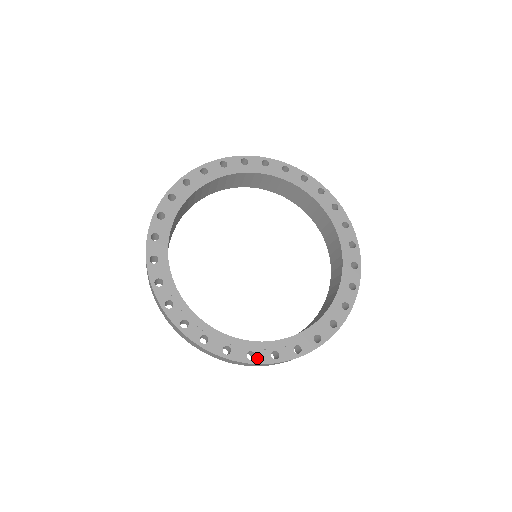
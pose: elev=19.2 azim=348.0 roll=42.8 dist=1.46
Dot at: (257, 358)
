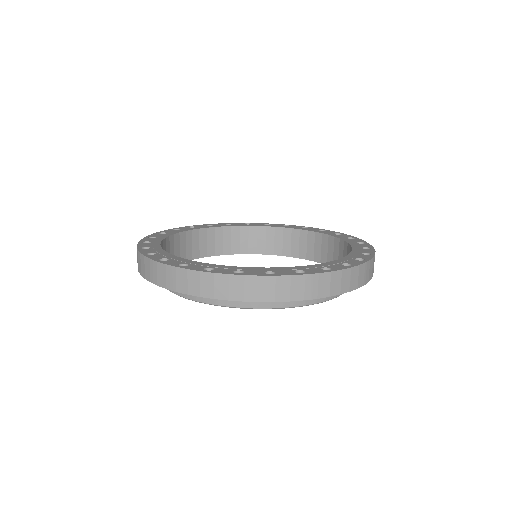
Dot at: (334, 268)
